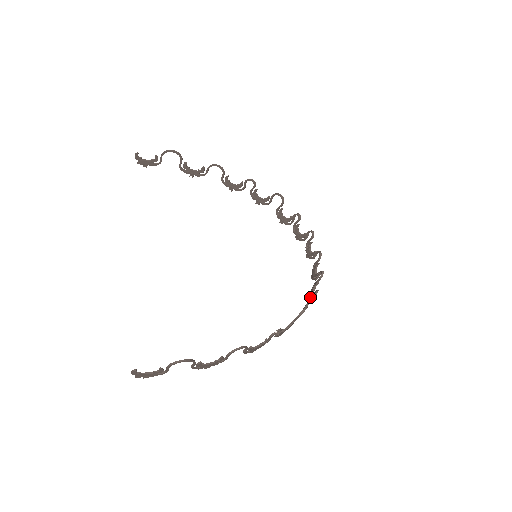
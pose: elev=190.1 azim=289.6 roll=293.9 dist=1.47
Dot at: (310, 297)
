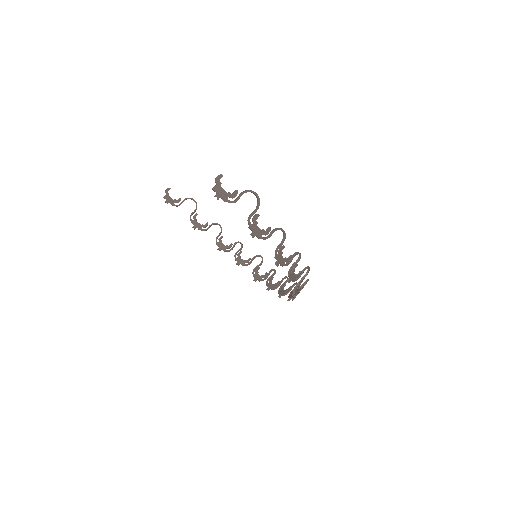
Dot at: occluded
